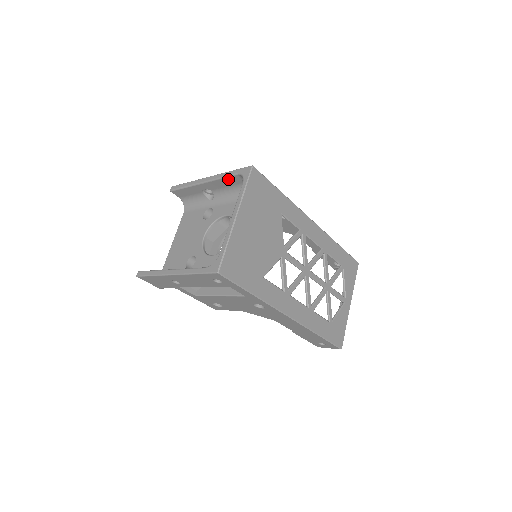
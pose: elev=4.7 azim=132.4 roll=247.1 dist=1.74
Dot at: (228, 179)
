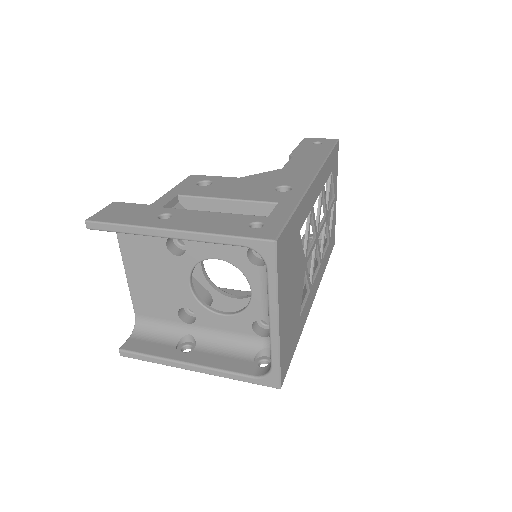
Dot at: (221, 241)
